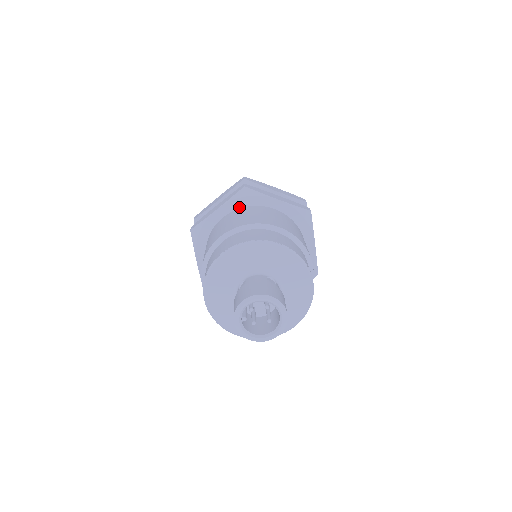
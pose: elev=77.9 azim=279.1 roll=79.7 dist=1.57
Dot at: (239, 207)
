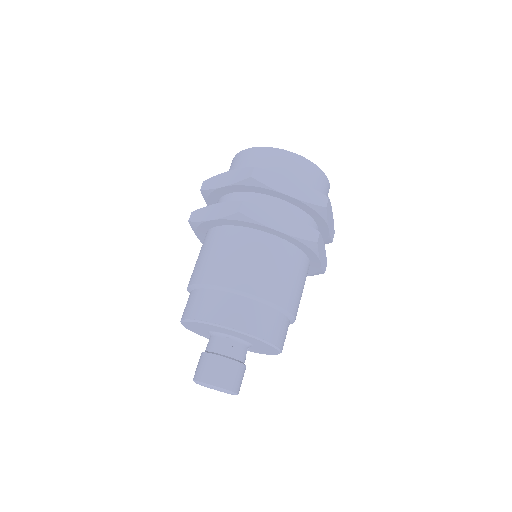
Dot at: (293, 243)
